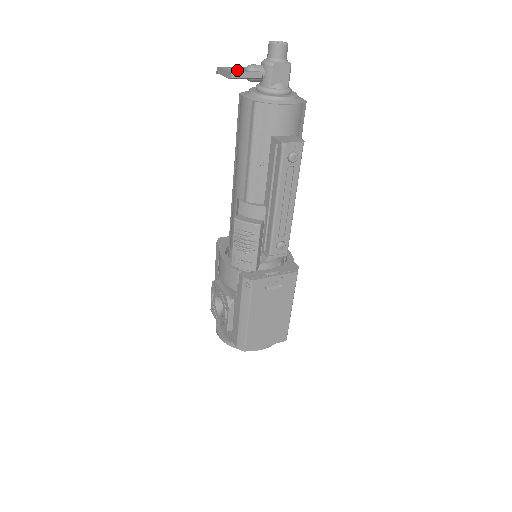
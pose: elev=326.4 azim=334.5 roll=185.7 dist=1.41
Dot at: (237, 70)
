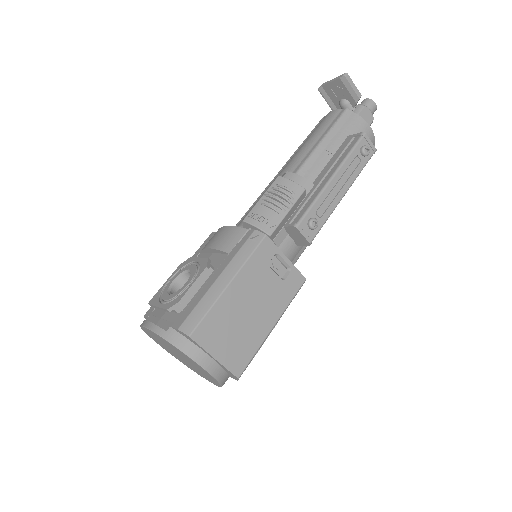
Dot at: occluded
